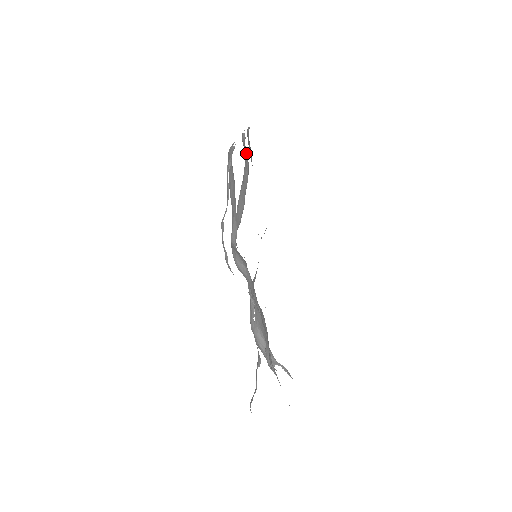
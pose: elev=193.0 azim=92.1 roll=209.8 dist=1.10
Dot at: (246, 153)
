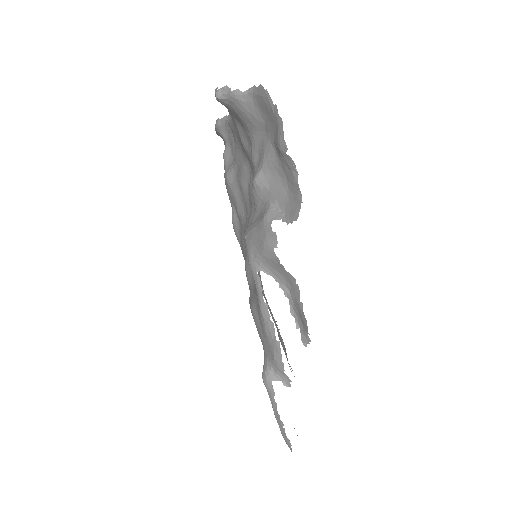
Dot at: occluded
